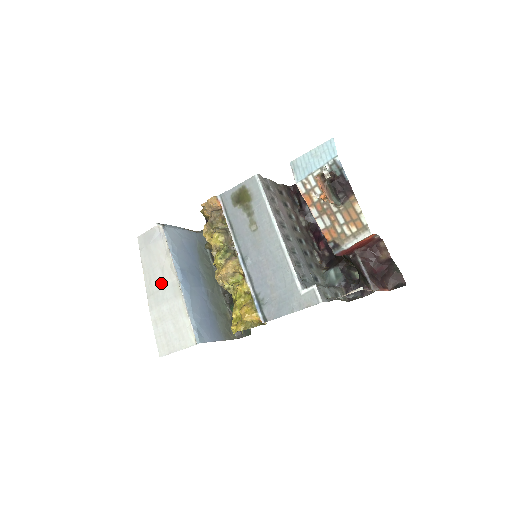
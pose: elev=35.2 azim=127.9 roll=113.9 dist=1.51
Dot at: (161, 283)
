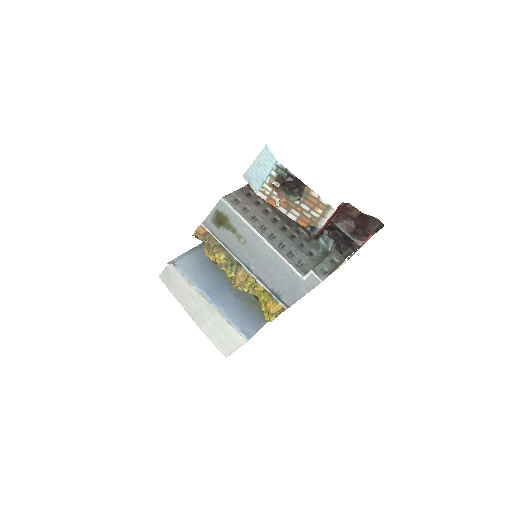
Dot at: (196, 306)
